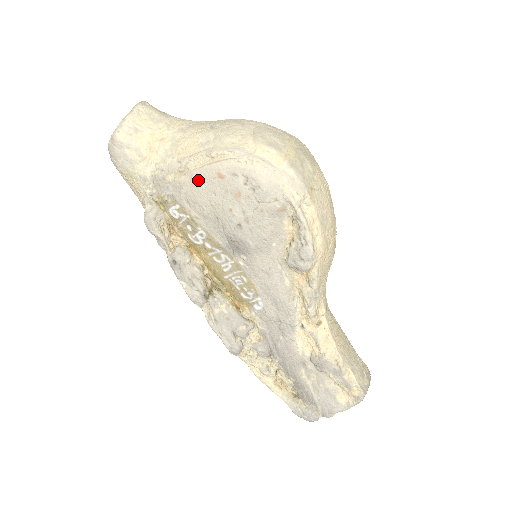
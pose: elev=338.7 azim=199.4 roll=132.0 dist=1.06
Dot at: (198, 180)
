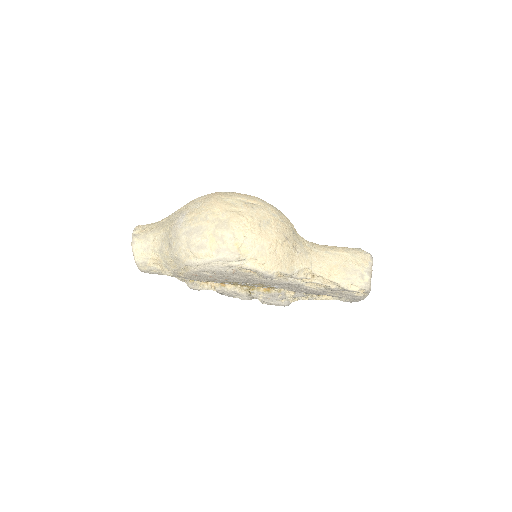
Dot at: (190, 276)
